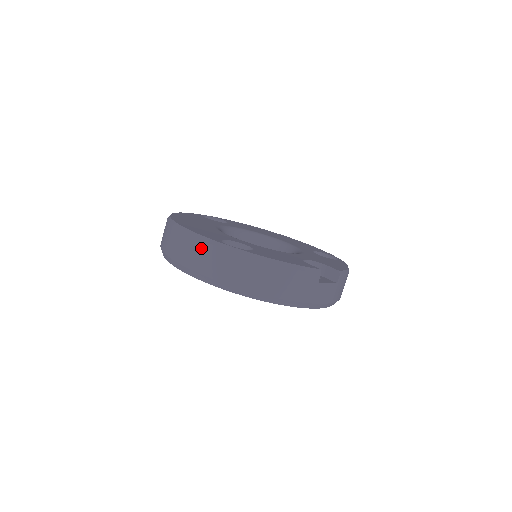
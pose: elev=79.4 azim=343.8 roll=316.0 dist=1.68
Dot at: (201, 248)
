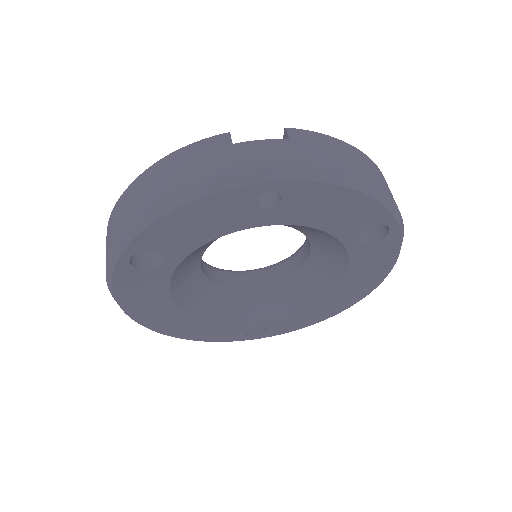
Dot at: (106, 242)
